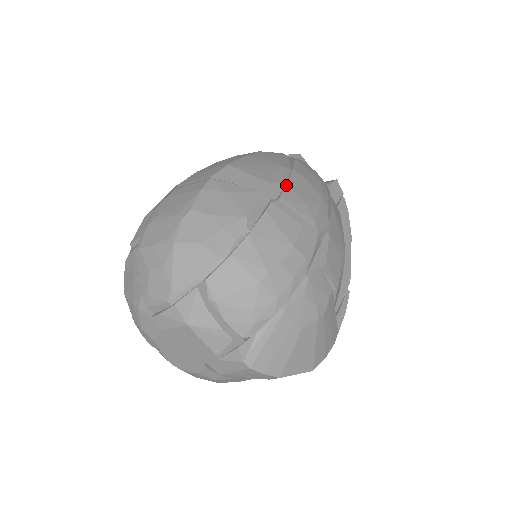
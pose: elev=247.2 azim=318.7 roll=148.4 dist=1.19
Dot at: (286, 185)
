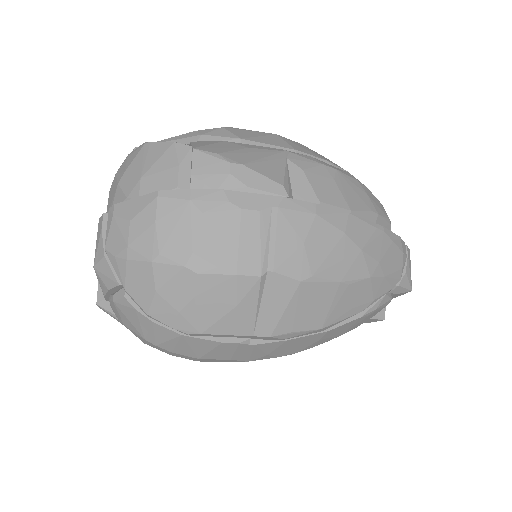
Dot at: (284, 341)
